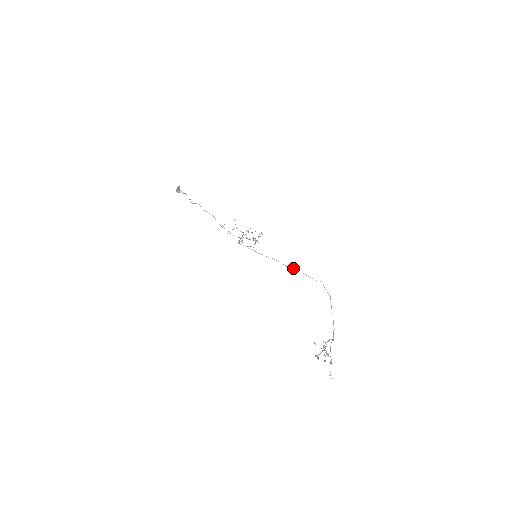
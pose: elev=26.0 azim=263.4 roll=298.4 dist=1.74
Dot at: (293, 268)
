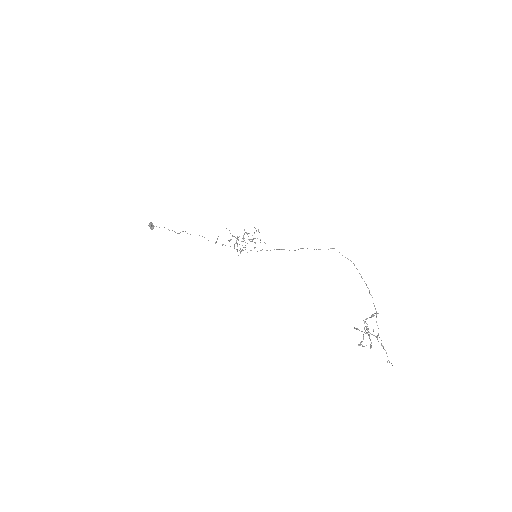
Dot at: (298, 249)
